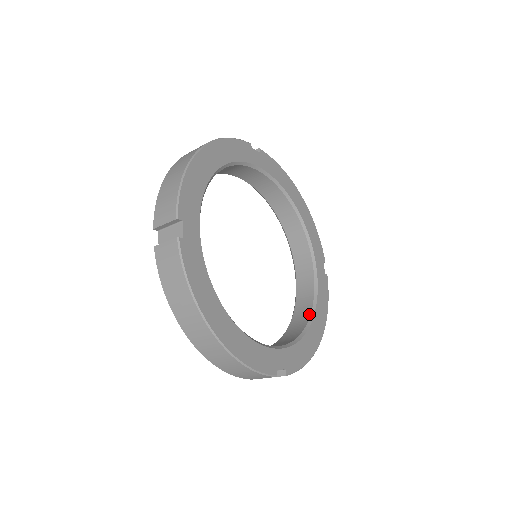
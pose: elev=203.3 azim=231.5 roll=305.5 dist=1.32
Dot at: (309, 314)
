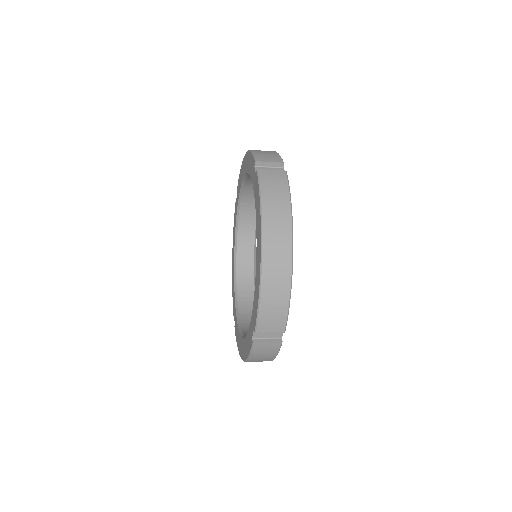
Dot at: occluded
